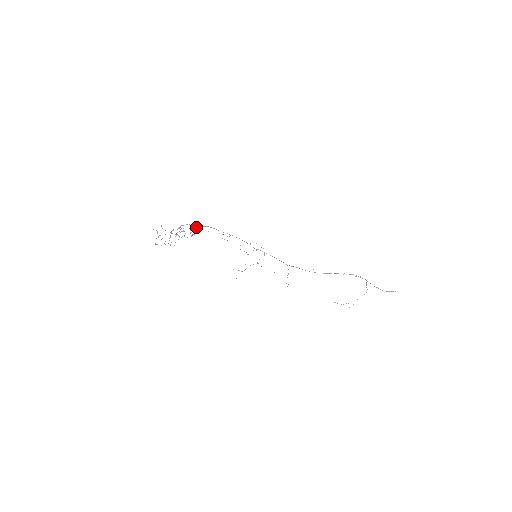
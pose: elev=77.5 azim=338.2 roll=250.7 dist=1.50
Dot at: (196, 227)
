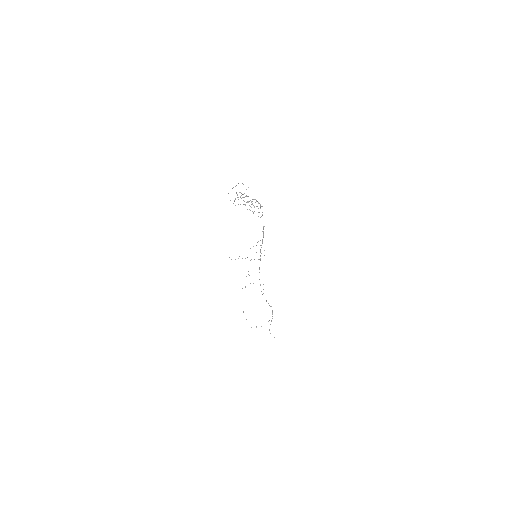
Dot at: occluded
